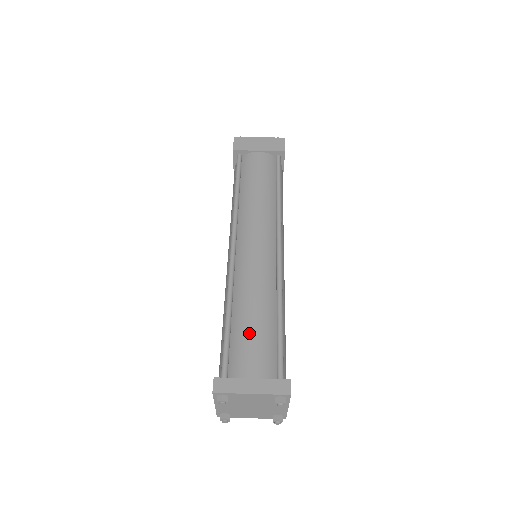
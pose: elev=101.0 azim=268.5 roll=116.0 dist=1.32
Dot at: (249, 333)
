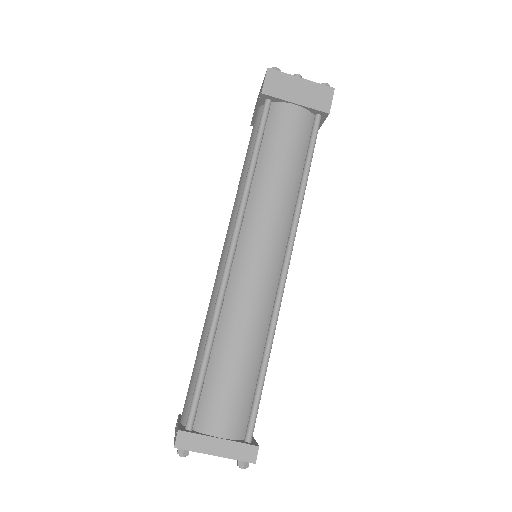
Dot at: (227, 381)
